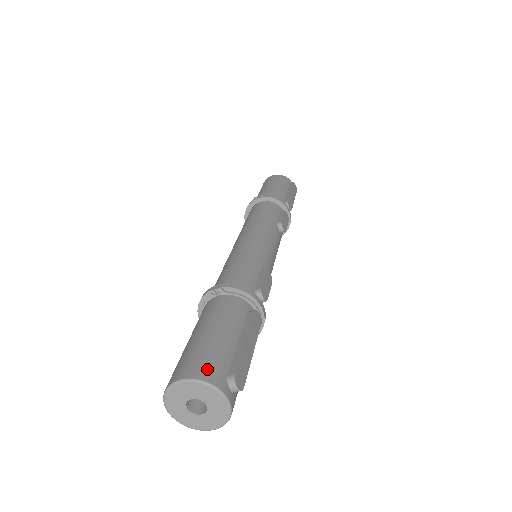
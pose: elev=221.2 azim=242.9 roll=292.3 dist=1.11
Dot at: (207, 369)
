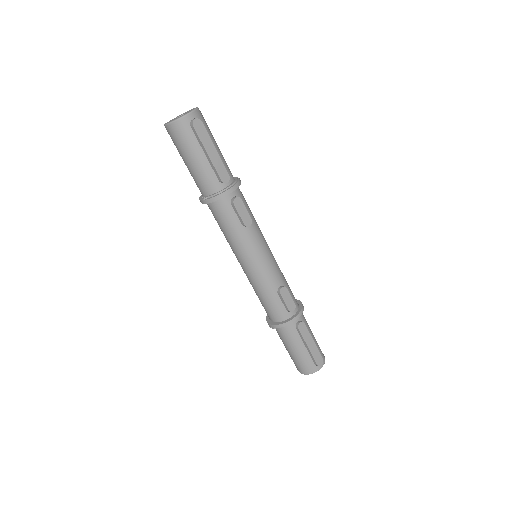
Dot at: (307, 370)
